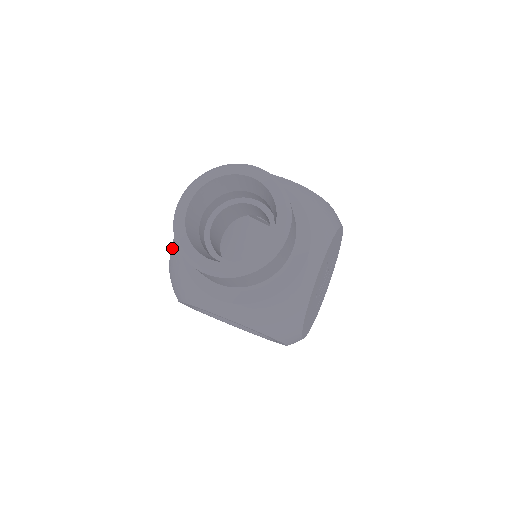
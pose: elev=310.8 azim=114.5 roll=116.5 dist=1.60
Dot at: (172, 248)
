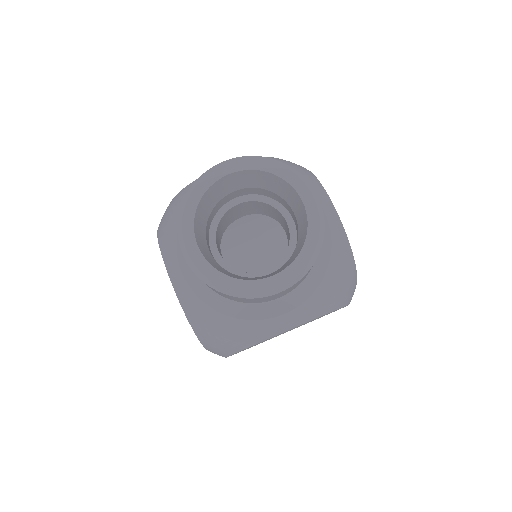
Dot at: (191, 184)
